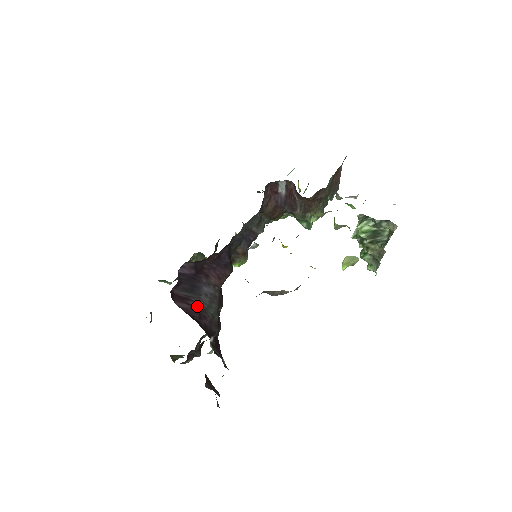
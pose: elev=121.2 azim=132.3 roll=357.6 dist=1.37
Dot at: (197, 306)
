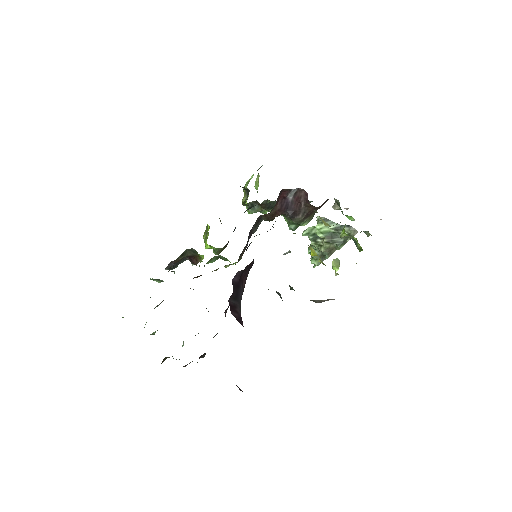
Dot at: (240, 313)
